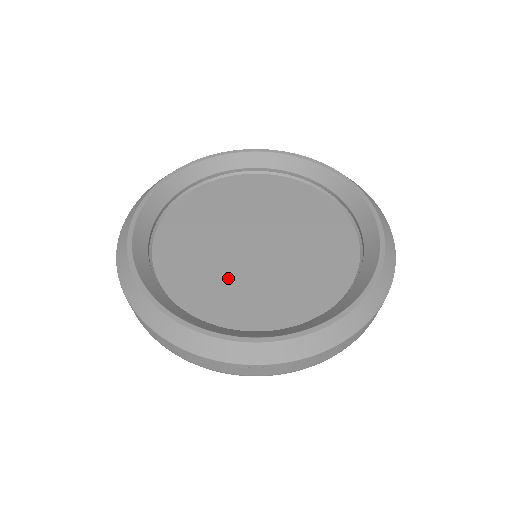
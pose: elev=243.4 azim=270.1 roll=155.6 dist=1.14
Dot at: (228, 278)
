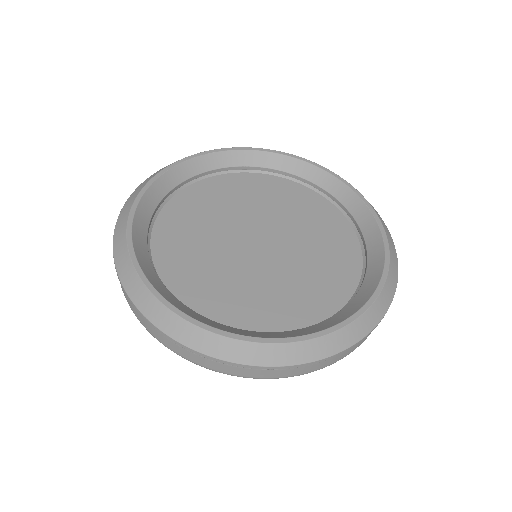
Dot at: (222, 270)
